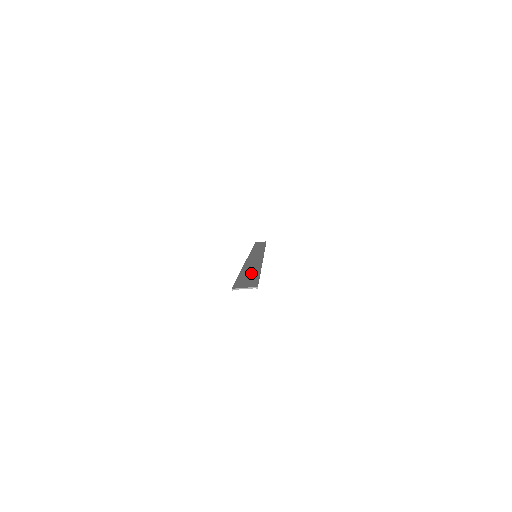
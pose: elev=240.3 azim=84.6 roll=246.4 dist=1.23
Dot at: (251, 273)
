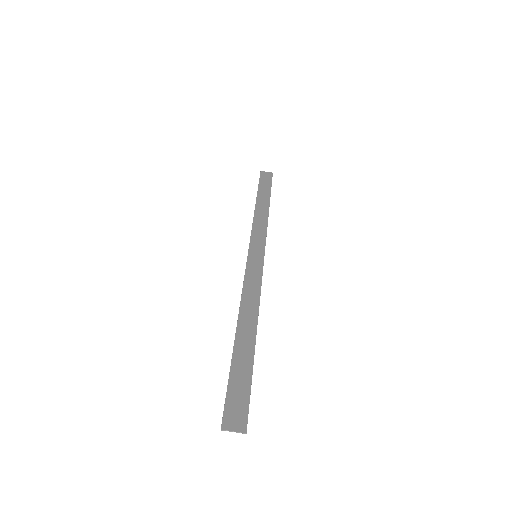
Dot at: (245, 358)
